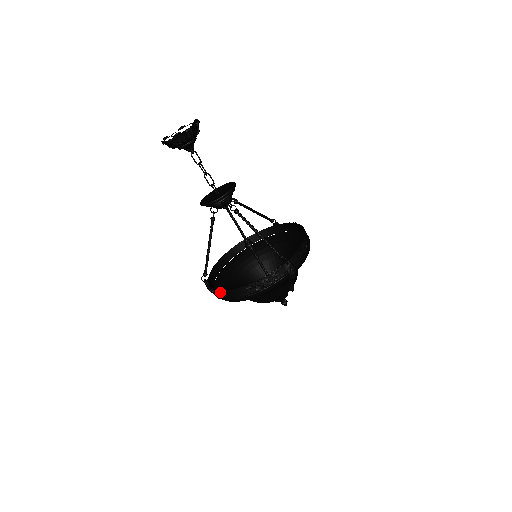
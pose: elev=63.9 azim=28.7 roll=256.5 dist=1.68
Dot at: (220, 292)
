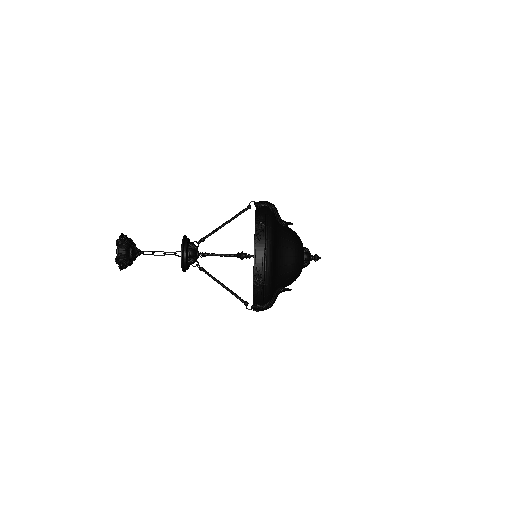
Dot at: (254, 273)
